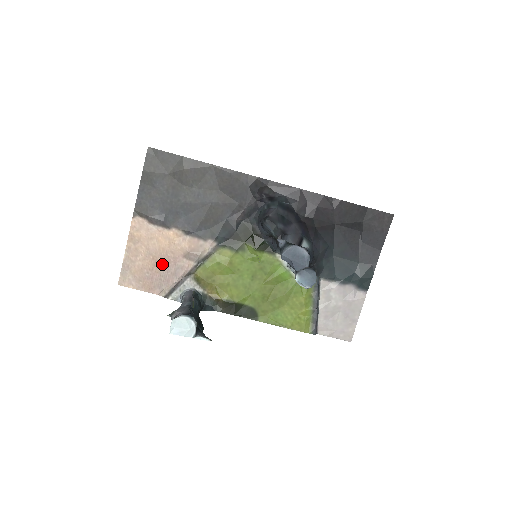
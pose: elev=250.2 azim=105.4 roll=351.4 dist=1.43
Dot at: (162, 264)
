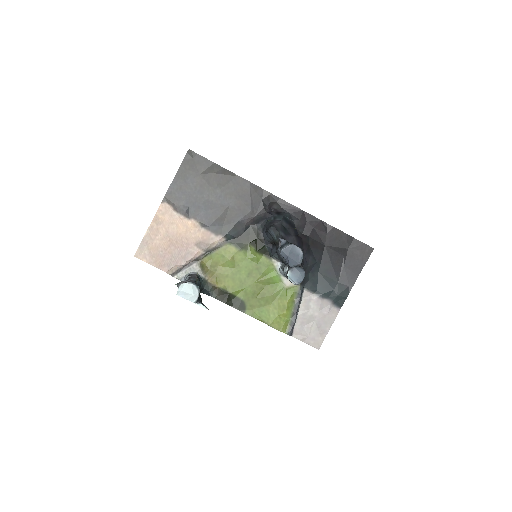
Dot at: (176, 247)
